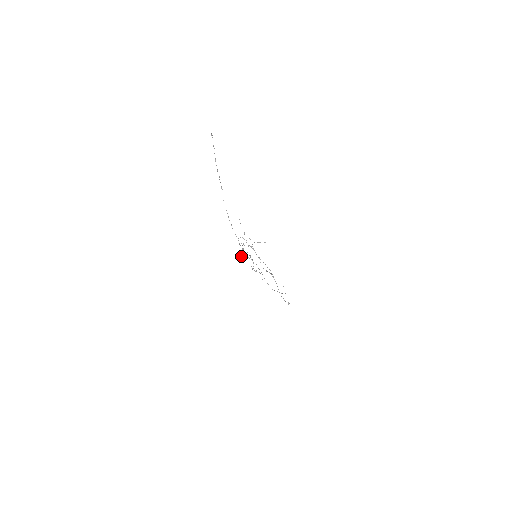
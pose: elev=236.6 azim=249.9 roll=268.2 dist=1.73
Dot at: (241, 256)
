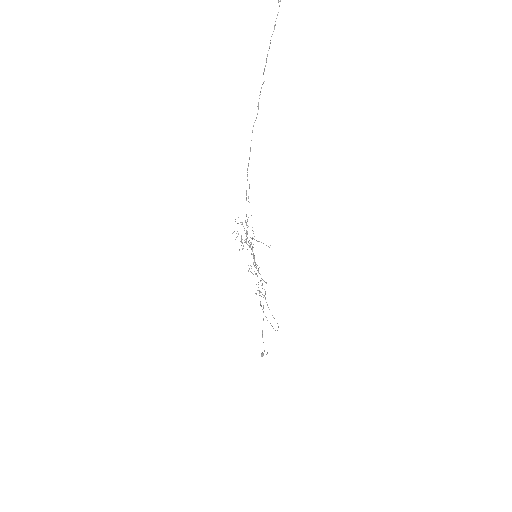
Dot at: (241, 241)
